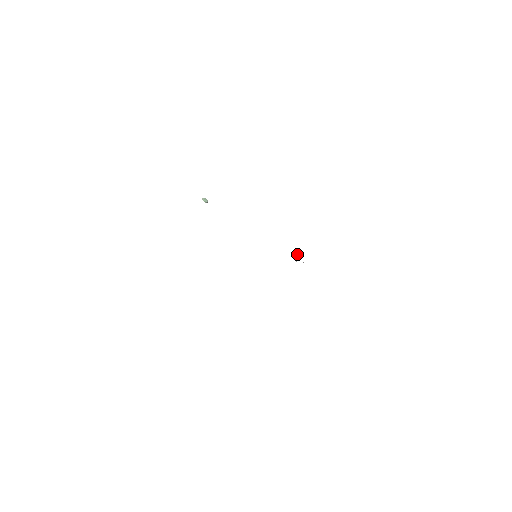
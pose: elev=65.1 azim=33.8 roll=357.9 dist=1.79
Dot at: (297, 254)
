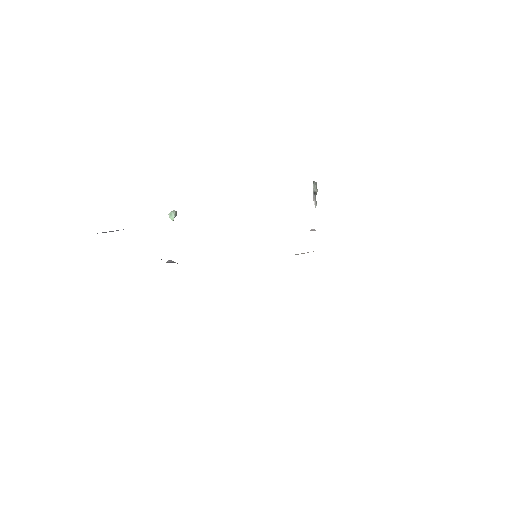
Dot at: occluded
